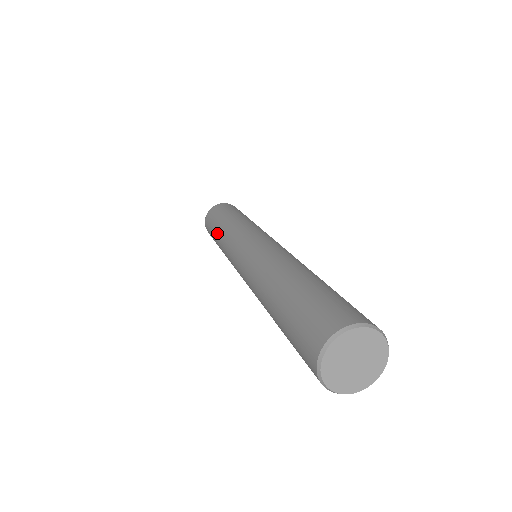
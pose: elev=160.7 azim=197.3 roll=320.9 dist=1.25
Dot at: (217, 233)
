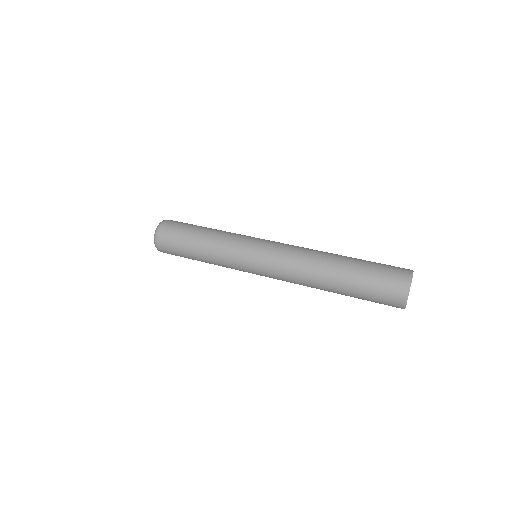
Dot at: (203, 239)
